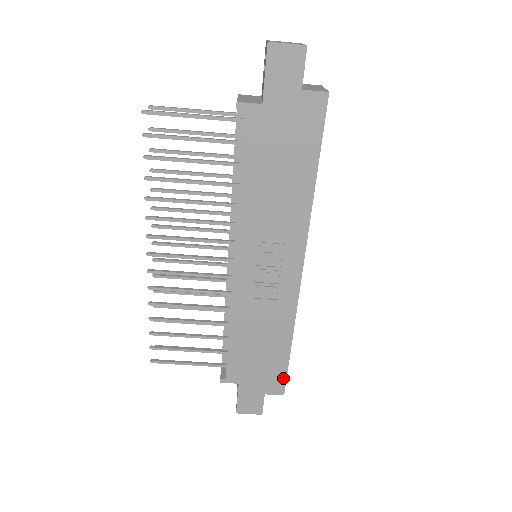
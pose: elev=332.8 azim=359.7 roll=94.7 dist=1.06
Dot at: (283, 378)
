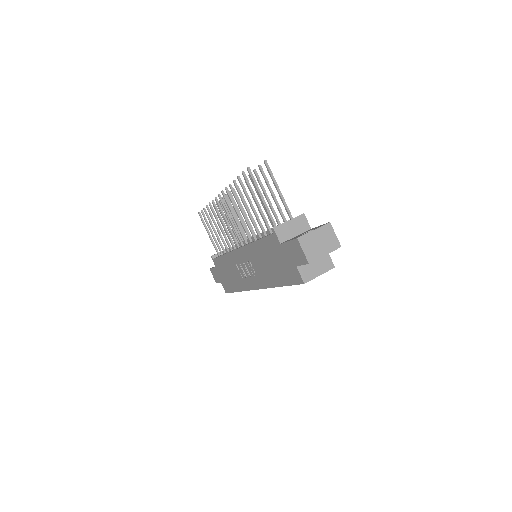
Dot at: (229, 291)
